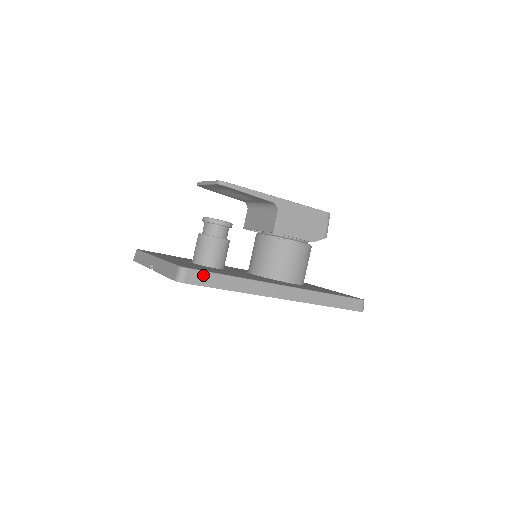
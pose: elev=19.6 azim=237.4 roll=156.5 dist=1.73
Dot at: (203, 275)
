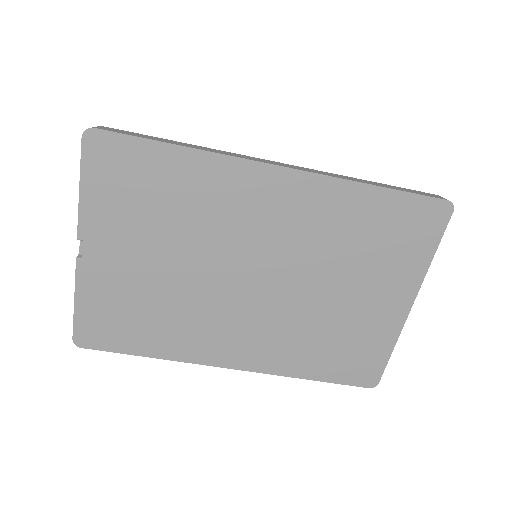
Dot at: (128, 132)
